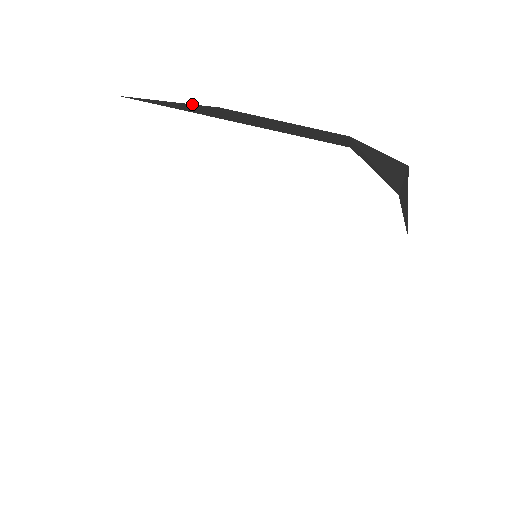
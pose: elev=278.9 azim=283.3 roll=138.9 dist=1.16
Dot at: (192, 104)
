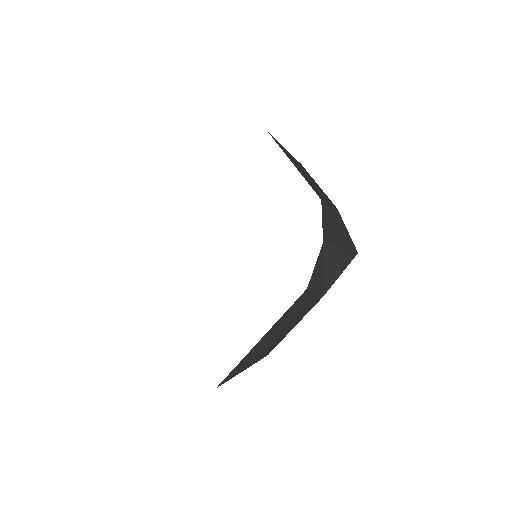
Dot at: occluded
